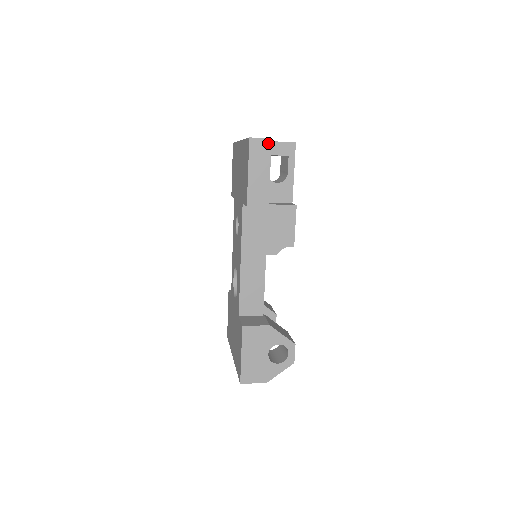
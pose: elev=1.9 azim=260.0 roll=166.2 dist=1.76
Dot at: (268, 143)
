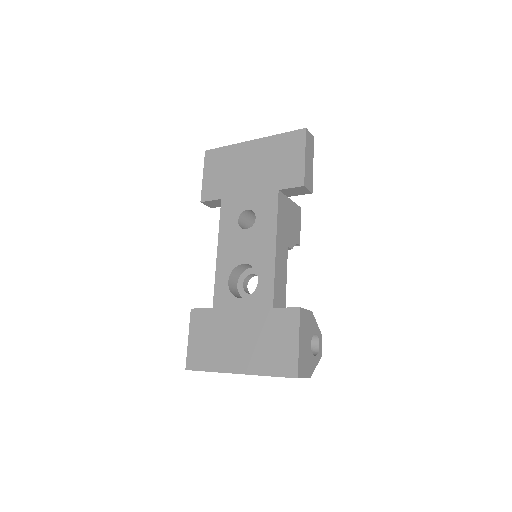
Dot at: (313, 139)
